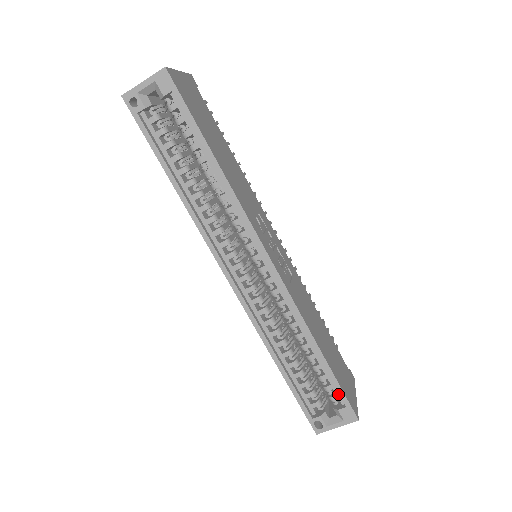
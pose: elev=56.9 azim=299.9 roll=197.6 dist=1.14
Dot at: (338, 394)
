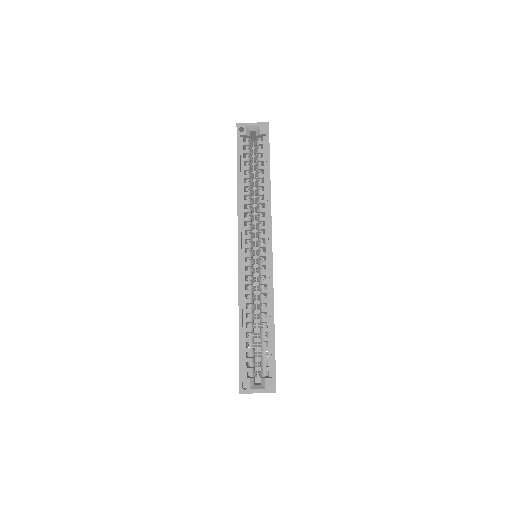
Dot at: (270, 367)
